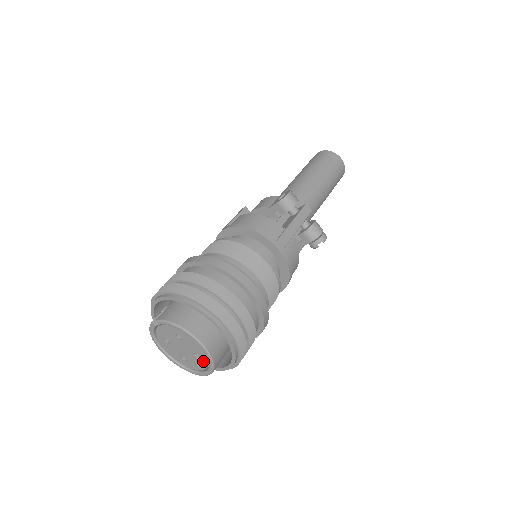
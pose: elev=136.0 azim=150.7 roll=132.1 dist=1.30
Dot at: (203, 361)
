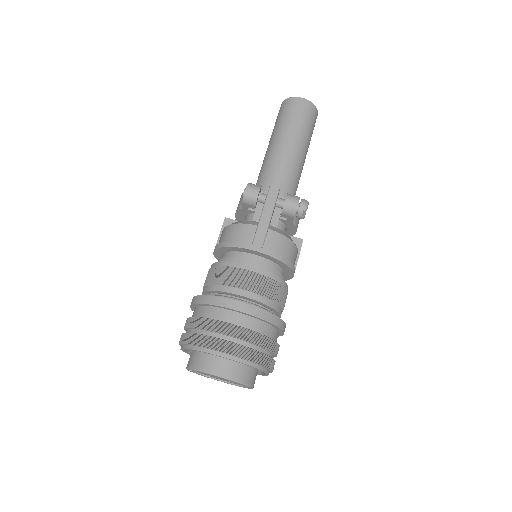
Dot at: occluded
